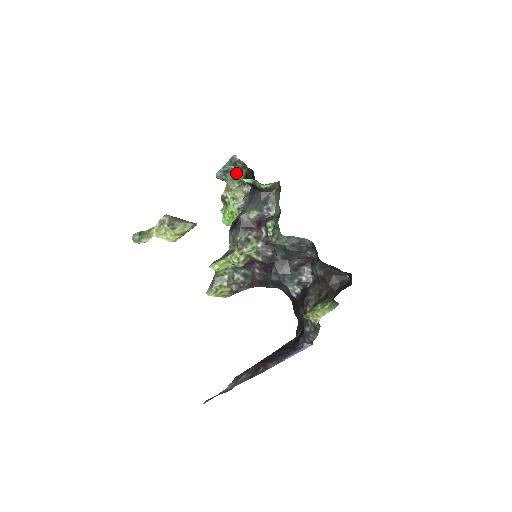
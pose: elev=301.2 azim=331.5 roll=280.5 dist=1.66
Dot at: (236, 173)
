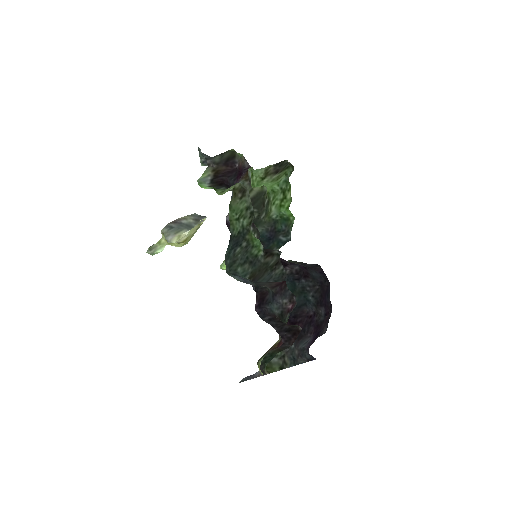
Dot at: occluded
